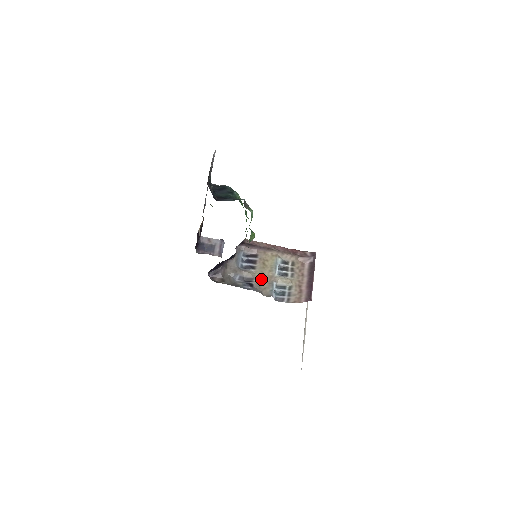
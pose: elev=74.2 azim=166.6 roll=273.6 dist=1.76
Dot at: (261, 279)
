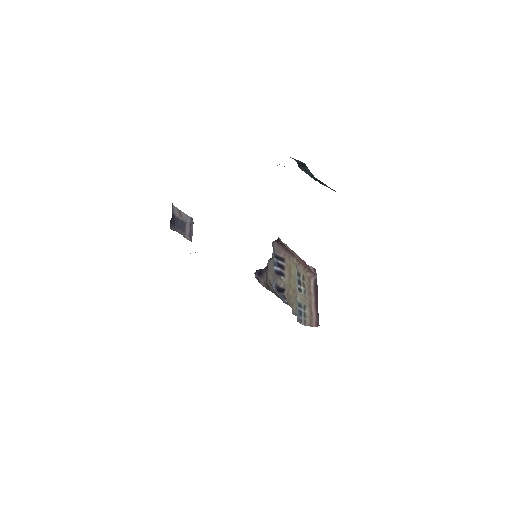
Dot at: (289, 291)
